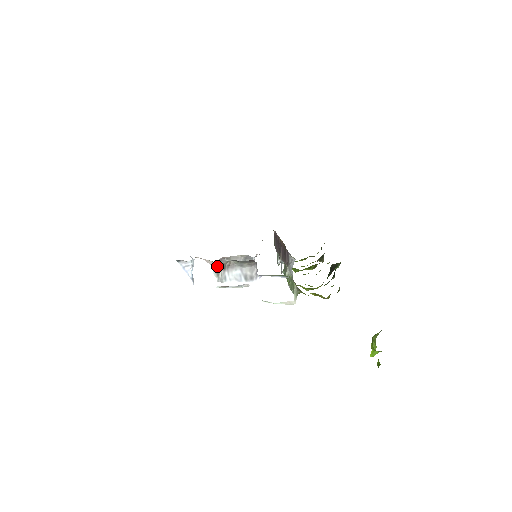
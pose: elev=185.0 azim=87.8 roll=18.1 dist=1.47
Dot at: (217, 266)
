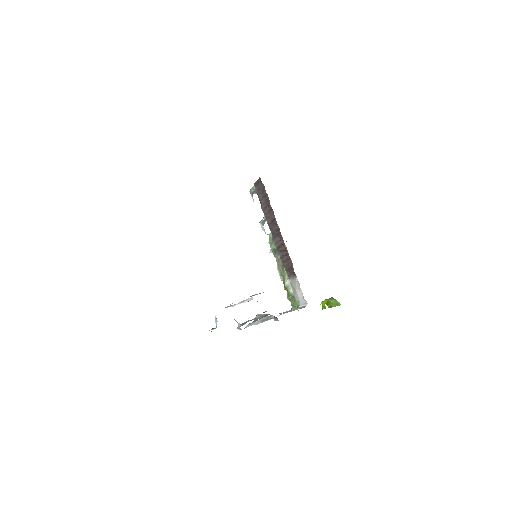
Dot at: occluded
